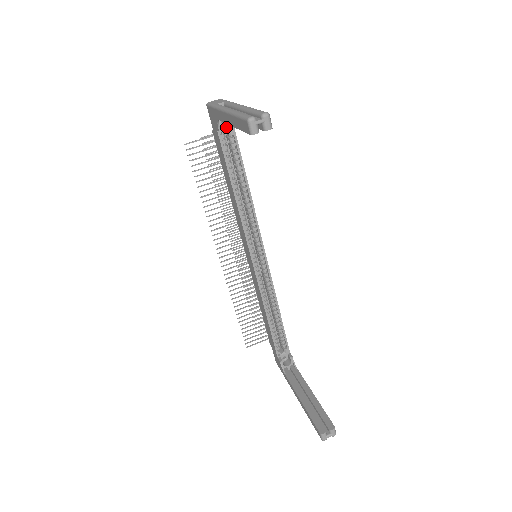
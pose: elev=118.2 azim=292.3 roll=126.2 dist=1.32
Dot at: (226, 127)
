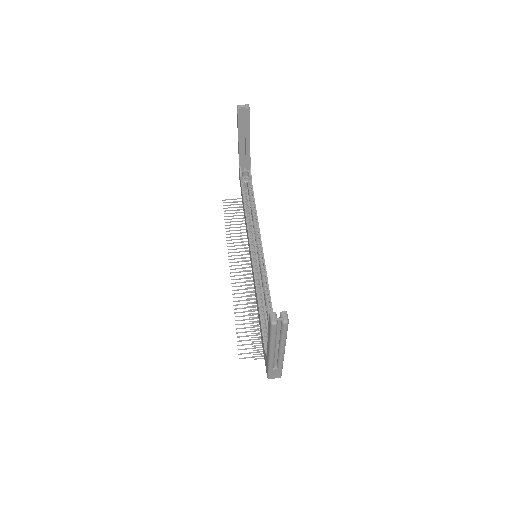
Dot at: (247, 181)
